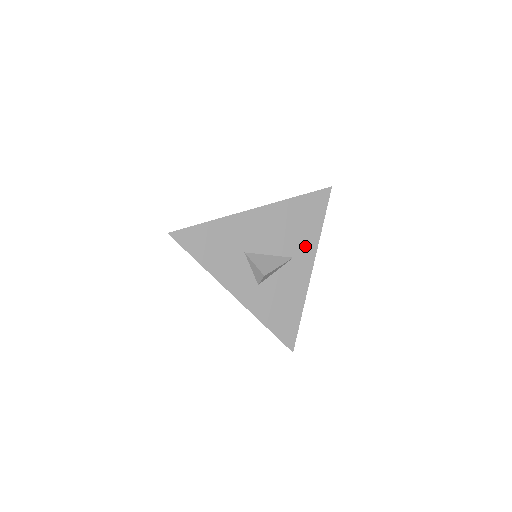
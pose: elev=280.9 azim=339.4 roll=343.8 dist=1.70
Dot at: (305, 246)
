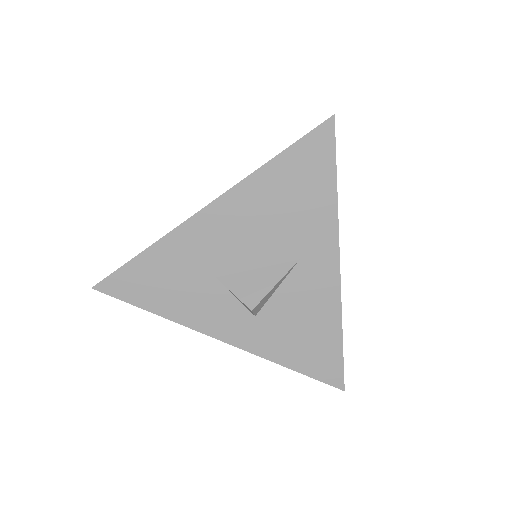
Dot at: (315, 235)
